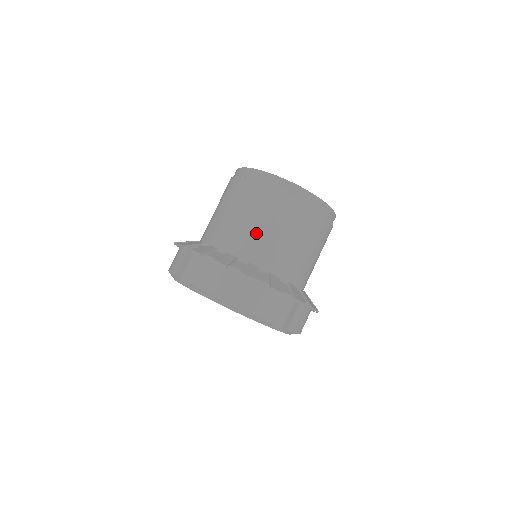
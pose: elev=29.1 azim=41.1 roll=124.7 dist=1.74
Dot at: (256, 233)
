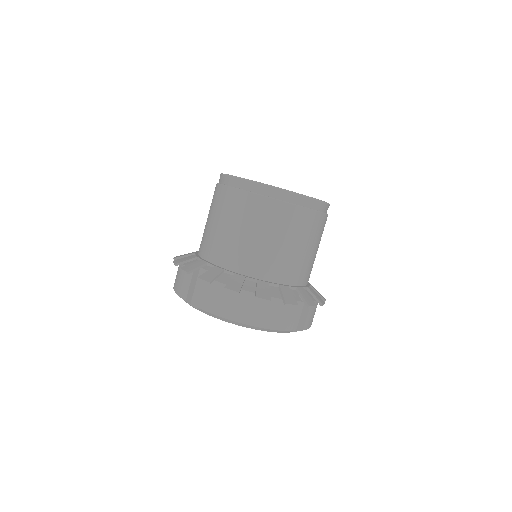
Dot at: (259, 249)
